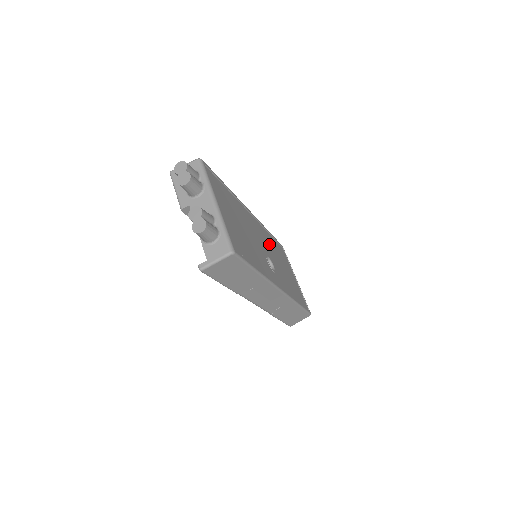
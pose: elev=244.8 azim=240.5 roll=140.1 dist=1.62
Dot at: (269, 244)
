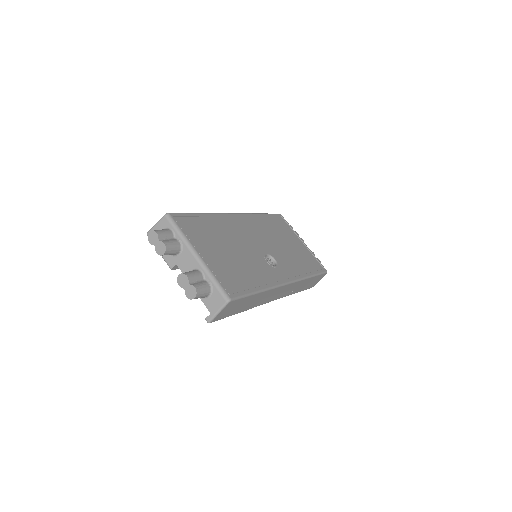
Dot at: (265, 233)
